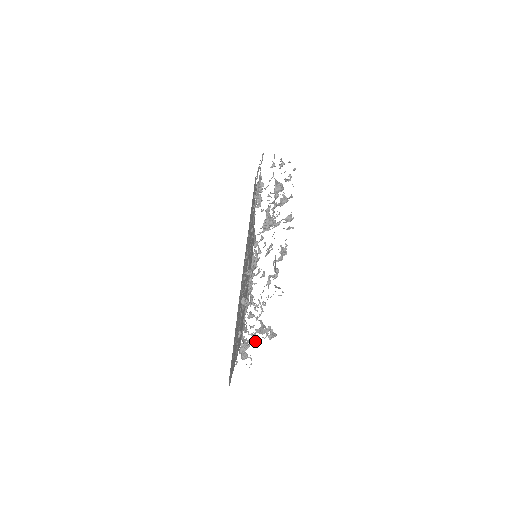
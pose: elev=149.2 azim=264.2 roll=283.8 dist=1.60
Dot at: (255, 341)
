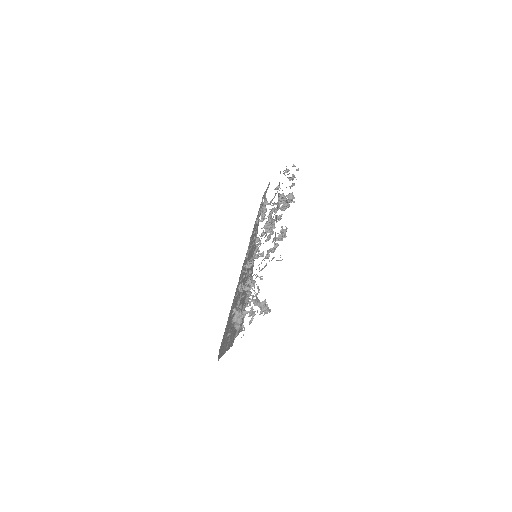
Dot at: (249, 314)
